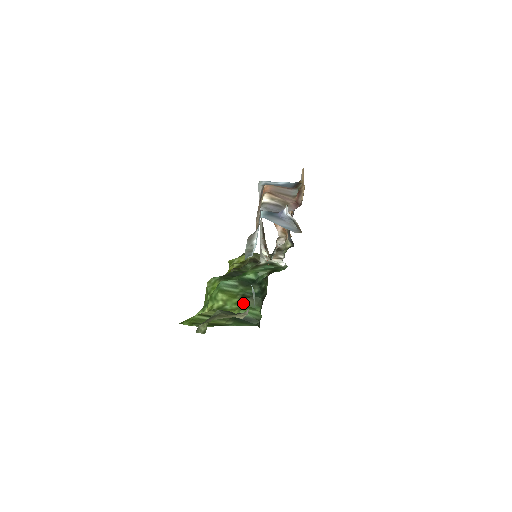
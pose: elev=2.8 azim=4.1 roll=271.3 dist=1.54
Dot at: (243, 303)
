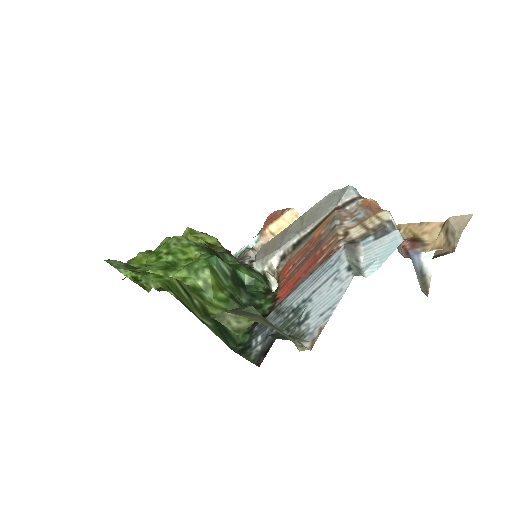
Dot at: (230, 306)
